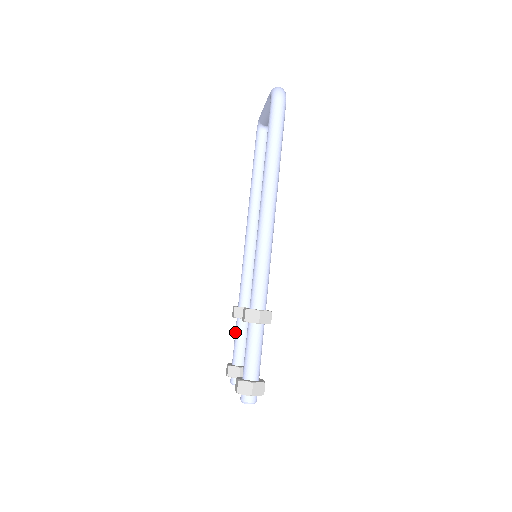
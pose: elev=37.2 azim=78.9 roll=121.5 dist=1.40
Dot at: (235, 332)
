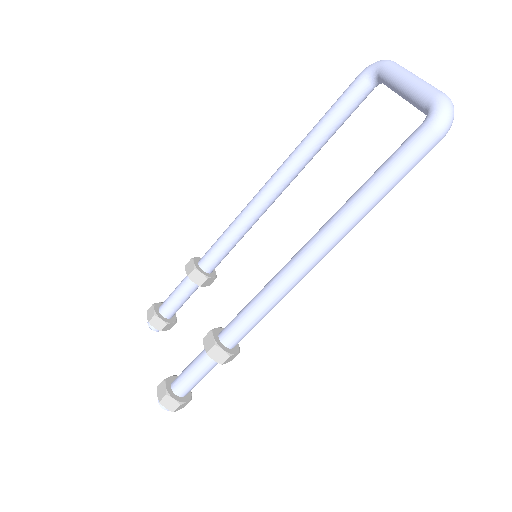
Dot at: (180, 286)
